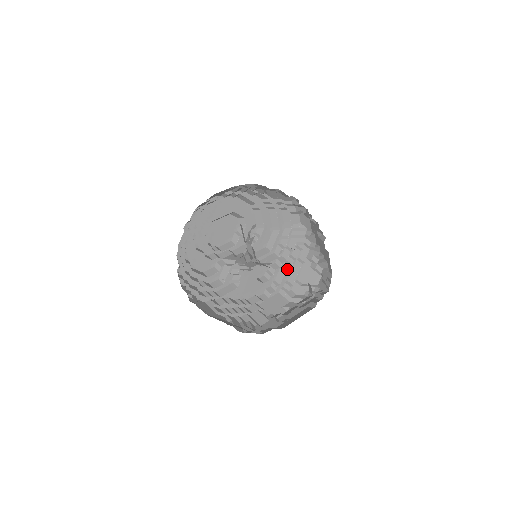
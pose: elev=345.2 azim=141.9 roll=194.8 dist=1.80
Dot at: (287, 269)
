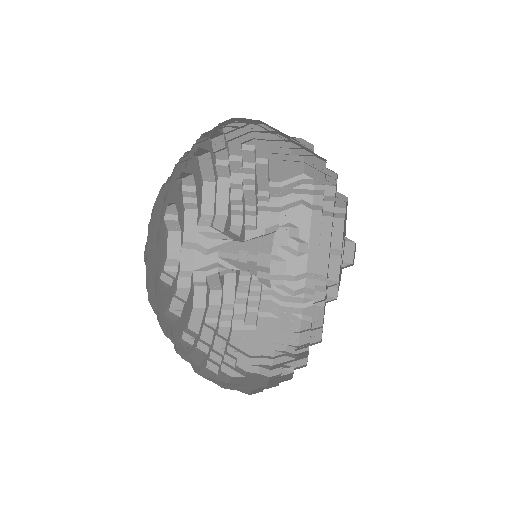
Dot at: (253, 185)
